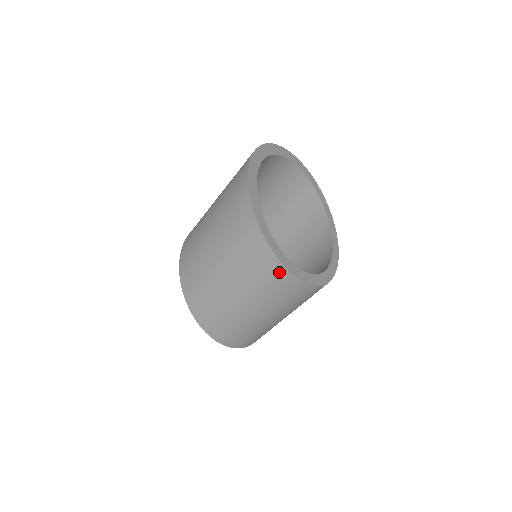
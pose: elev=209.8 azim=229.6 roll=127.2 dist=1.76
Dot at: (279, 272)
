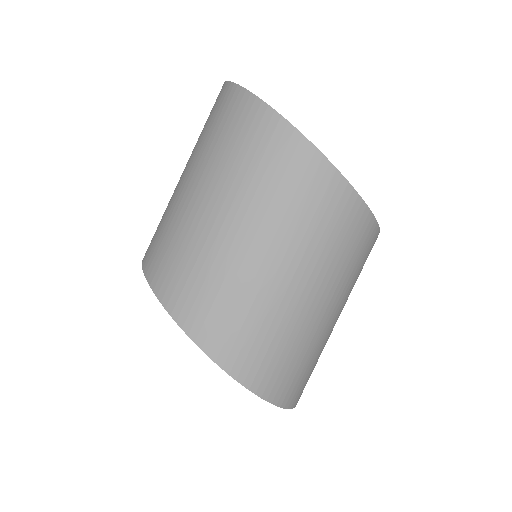
Dot at: (325, 177)
